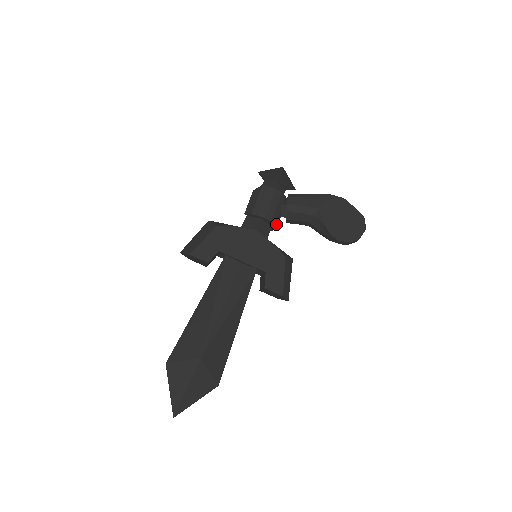
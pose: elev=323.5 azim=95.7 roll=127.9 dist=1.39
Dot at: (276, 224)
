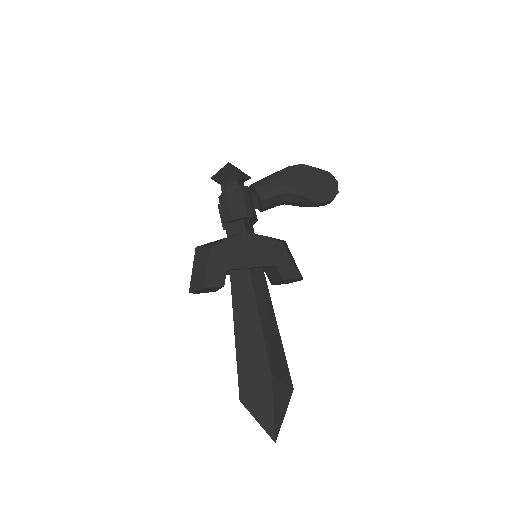
Dot at: (256, 218)
